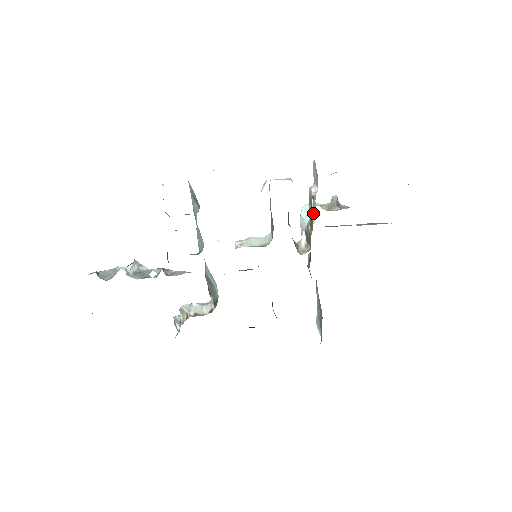
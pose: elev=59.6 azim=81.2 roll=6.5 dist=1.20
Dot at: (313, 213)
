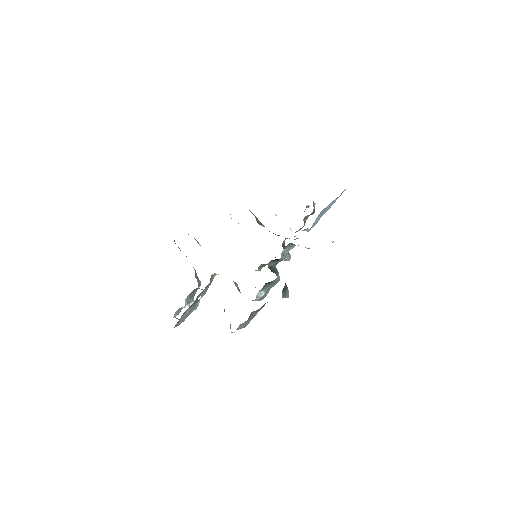
Dot at: occluded
